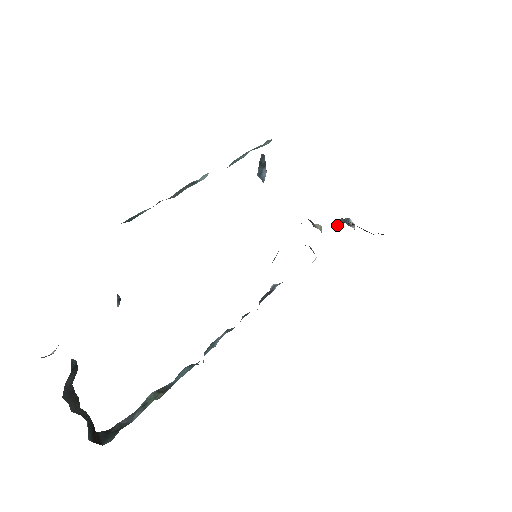
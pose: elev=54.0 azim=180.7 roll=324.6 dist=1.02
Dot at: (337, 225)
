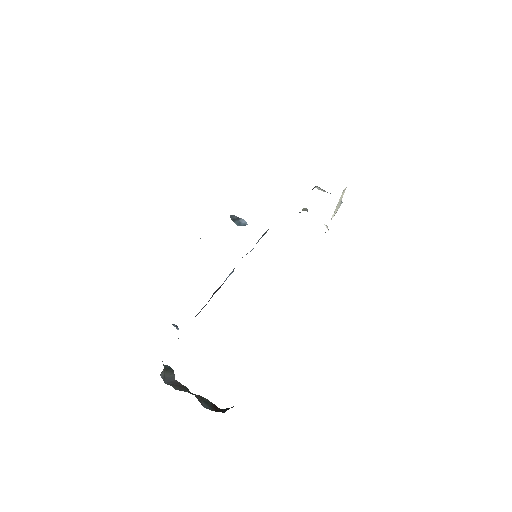
Dot at: occluded
